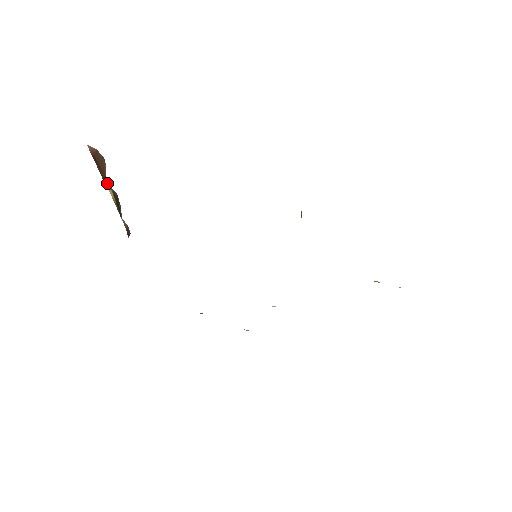
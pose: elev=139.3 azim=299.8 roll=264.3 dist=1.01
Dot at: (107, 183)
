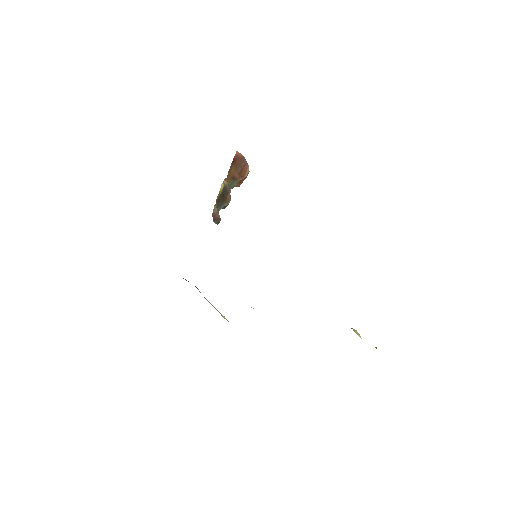
Dot at: (233, 181)
